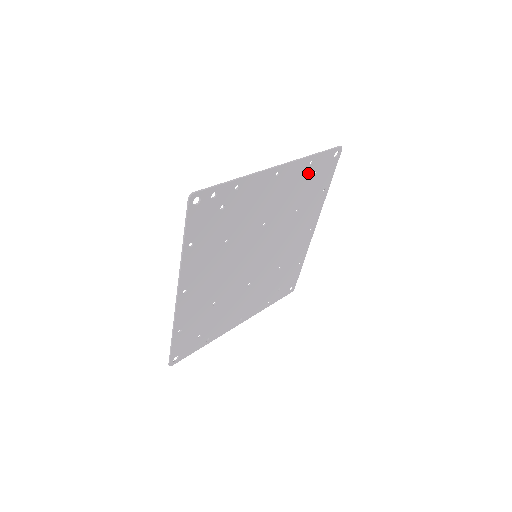
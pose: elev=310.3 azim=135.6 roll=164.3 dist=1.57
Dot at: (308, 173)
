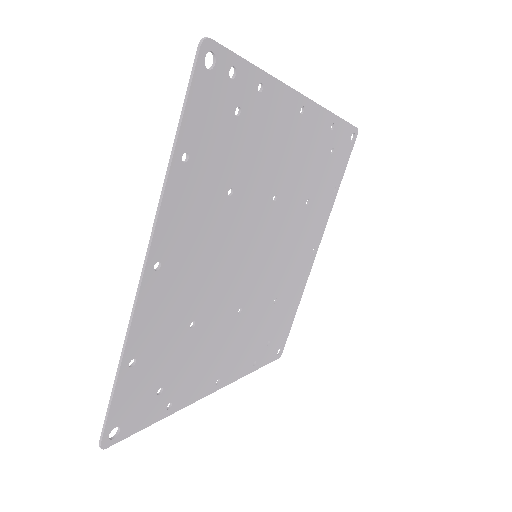
Dot at: (327, 143)
